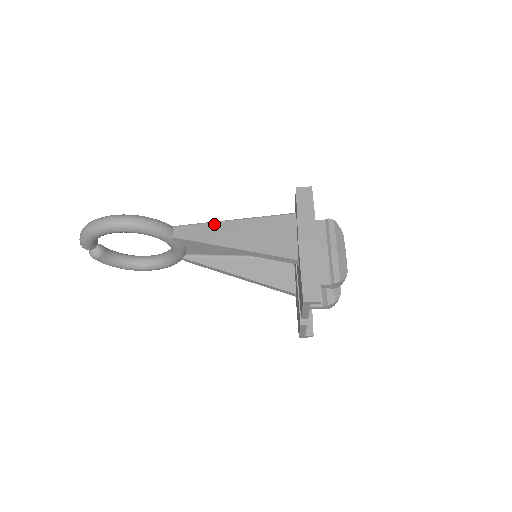
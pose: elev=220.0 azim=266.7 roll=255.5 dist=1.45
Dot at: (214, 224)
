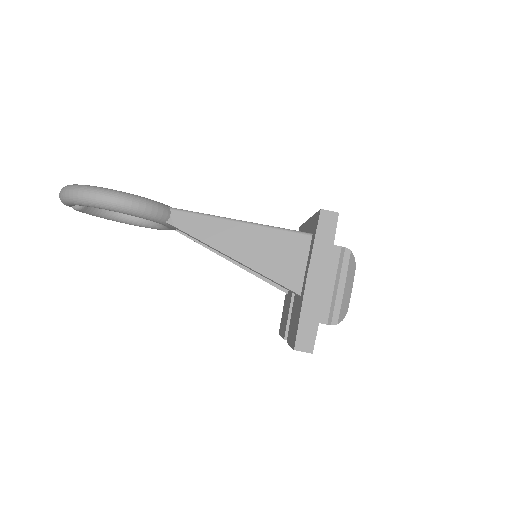
Dot at: (218, 220)
